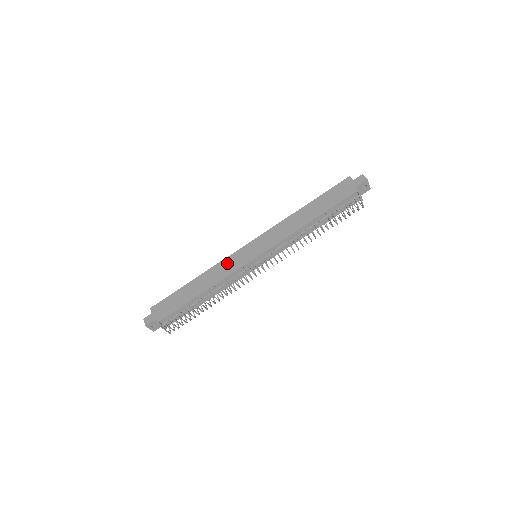
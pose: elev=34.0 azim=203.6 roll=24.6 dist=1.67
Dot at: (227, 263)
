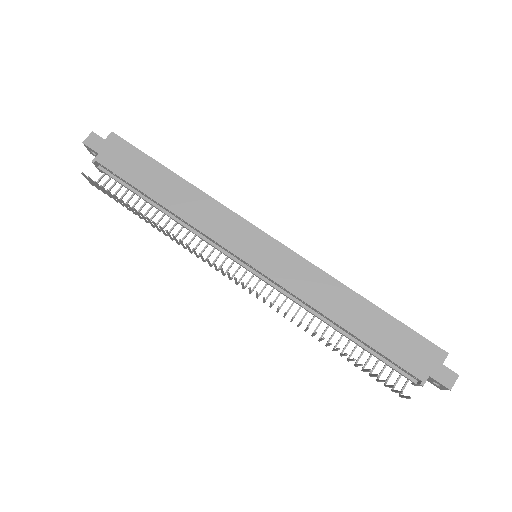
Dot at: (224, 218)
